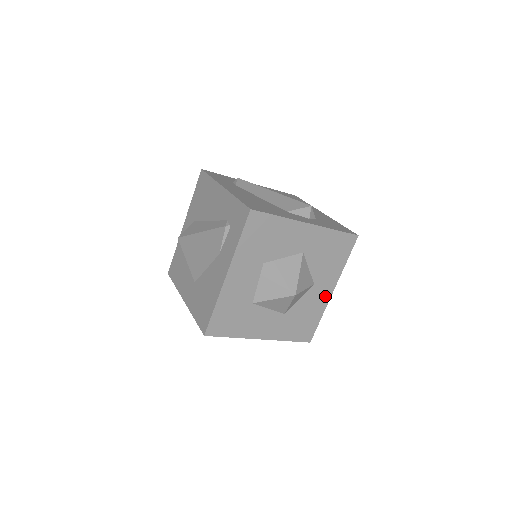
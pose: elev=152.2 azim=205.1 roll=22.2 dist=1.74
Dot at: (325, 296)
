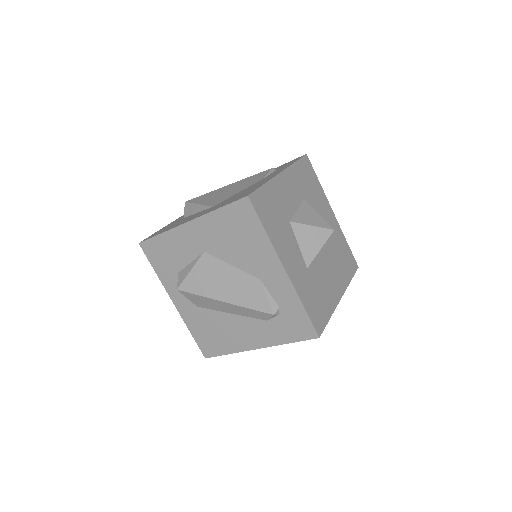
Dot at: (335, 295)
